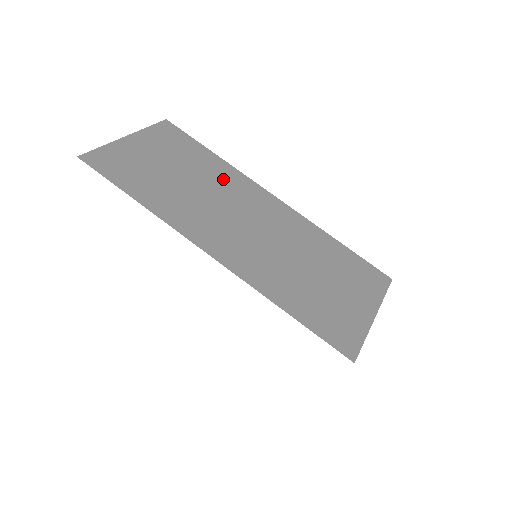
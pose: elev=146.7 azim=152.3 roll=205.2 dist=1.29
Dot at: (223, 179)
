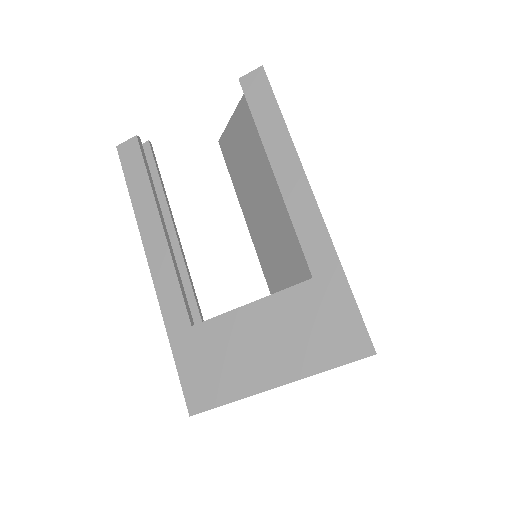
Dot at: occluded
